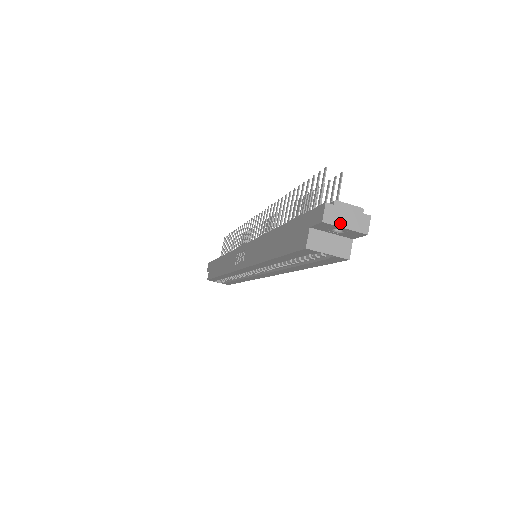
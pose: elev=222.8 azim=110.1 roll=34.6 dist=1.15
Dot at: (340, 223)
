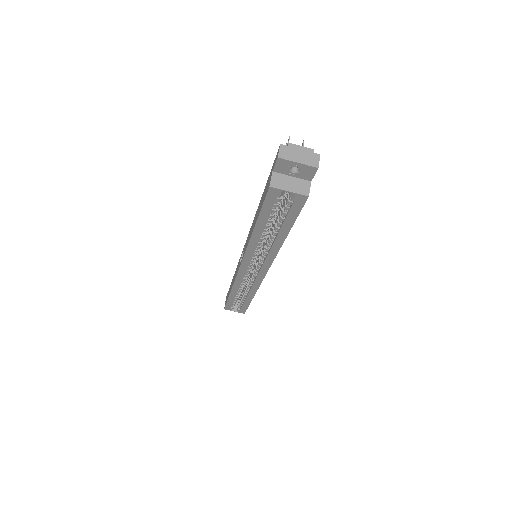
Dot at: (293, 159)
